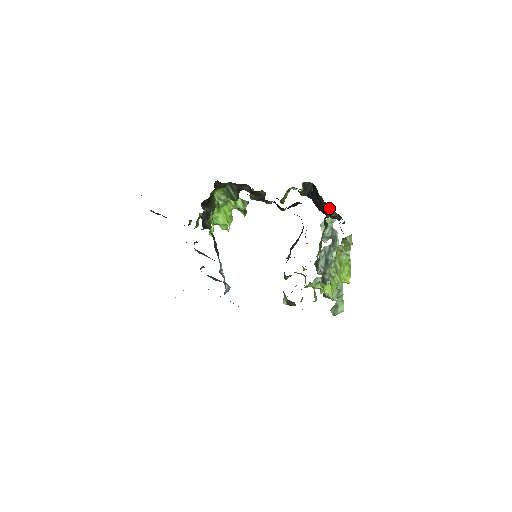
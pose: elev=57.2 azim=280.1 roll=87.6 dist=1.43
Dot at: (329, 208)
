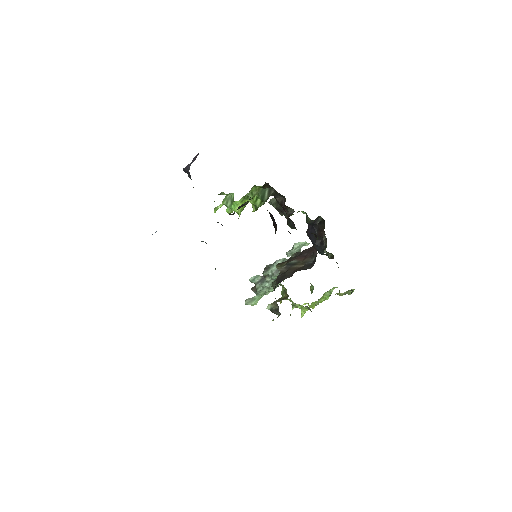
Dot at: (322, 243)
